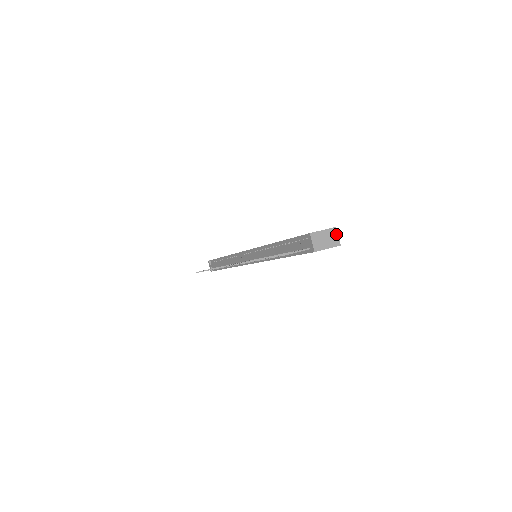
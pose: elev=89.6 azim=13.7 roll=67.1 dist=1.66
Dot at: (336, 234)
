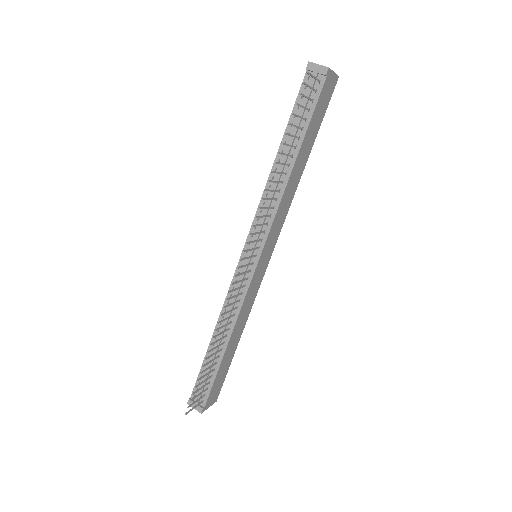
Dot at: occluded
